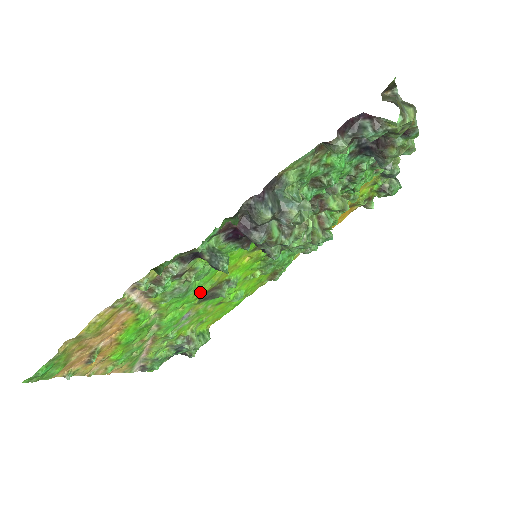
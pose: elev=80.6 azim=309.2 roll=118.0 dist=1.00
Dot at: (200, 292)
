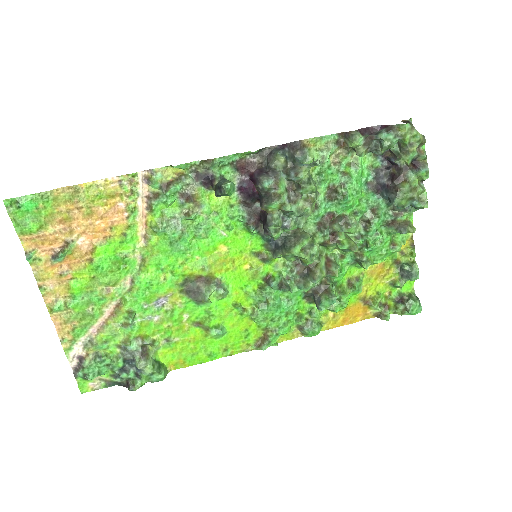
Dot at: (189, 268)
